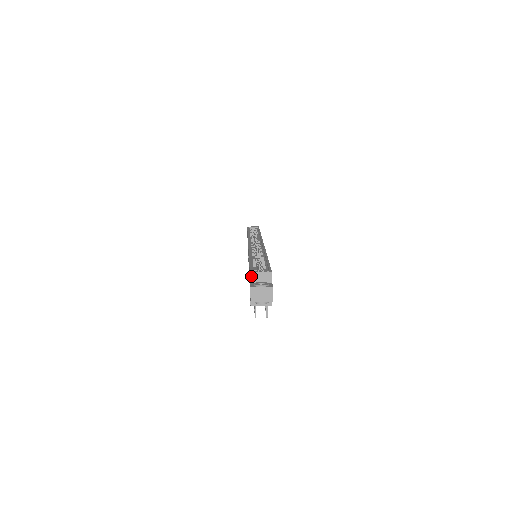
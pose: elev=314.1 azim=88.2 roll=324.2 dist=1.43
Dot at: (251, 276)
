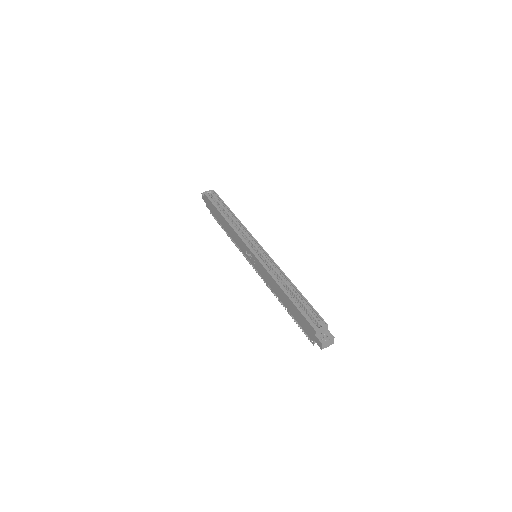
Dot at: (316, 332)
